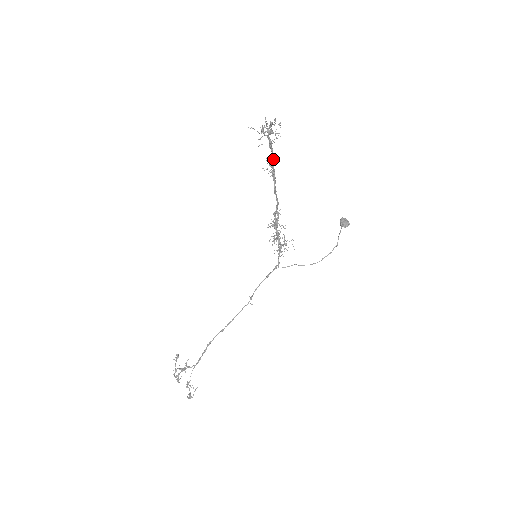
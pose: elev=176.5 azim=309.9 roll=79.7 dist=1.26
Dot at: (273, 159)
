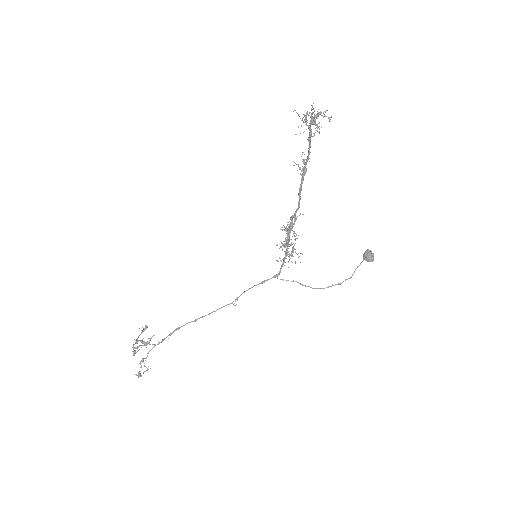
Dot at: (308, 155)
